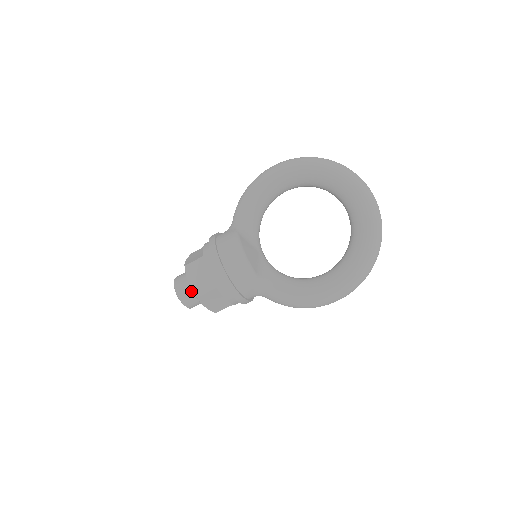
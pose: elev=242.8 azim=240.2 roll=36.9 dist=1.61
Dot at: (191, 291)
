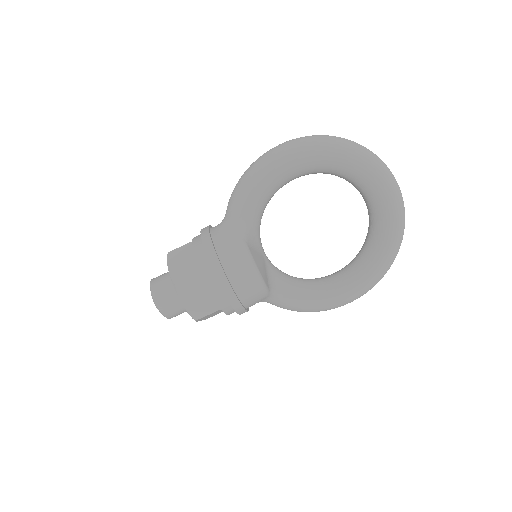
Dot at: (180, 306)
